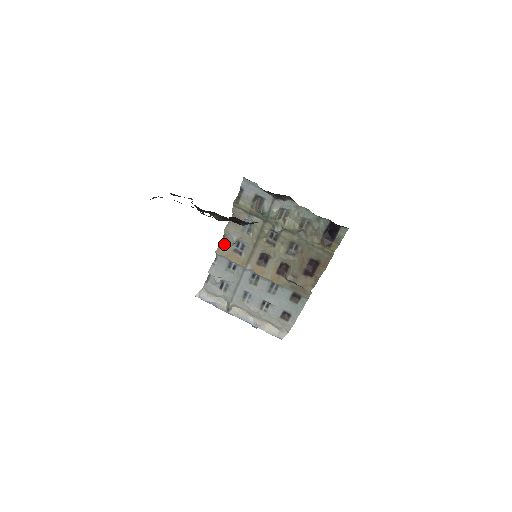
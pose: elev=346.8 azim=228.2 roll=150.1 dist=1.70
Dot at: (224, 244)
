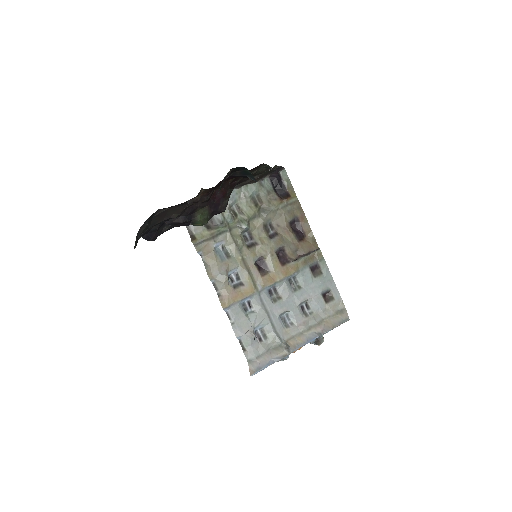
Dot at: (221, 292)
